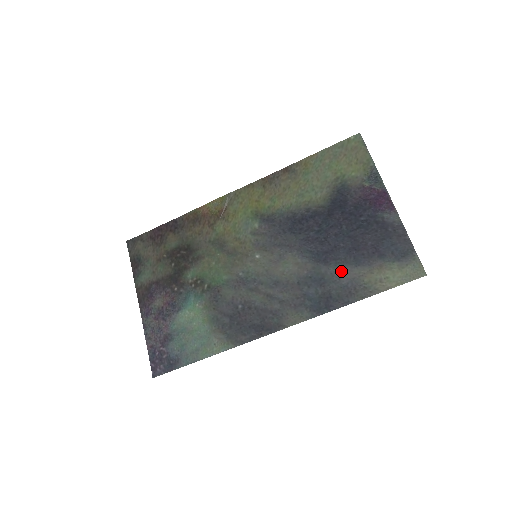
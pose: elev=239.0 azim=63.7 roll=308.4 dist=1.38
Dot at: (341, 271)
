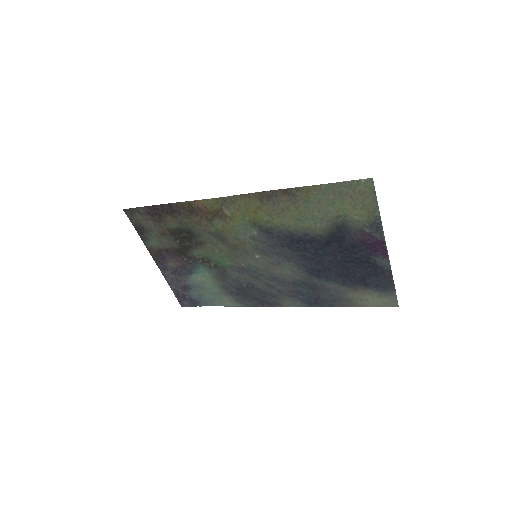
Dot at: (330, 286)
